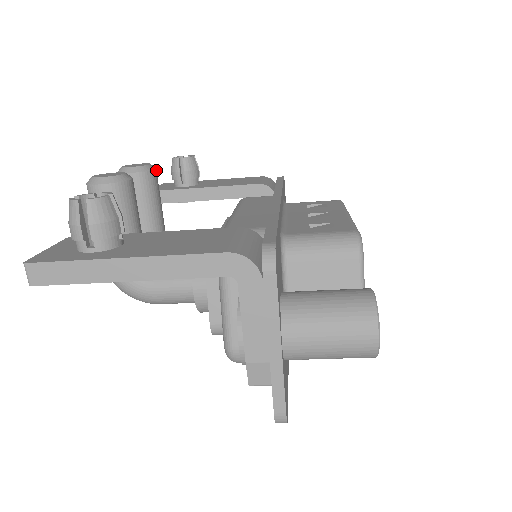
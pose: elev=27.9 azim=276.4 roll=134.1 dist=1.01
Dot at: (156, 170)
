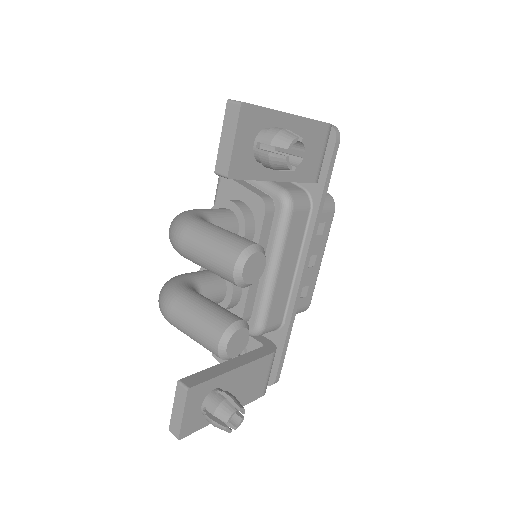
Dot at: occluded
